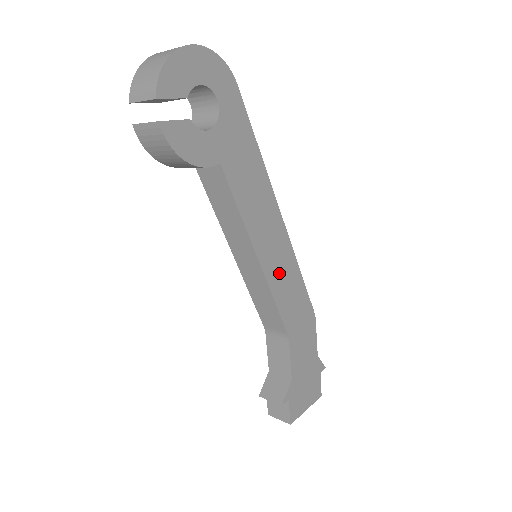
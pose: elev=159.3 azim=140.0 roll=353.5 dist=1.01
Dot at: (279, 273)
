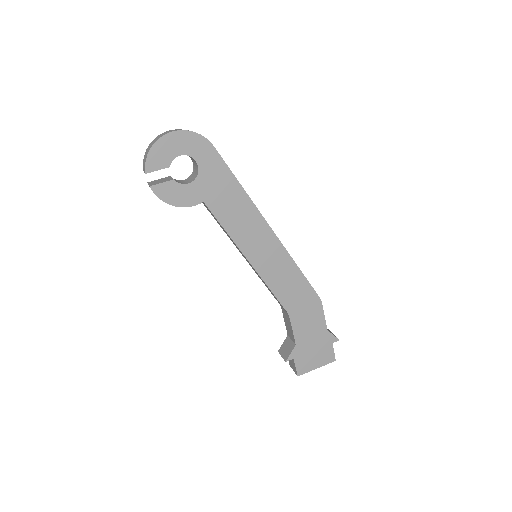
Dot at: (273, 269)
